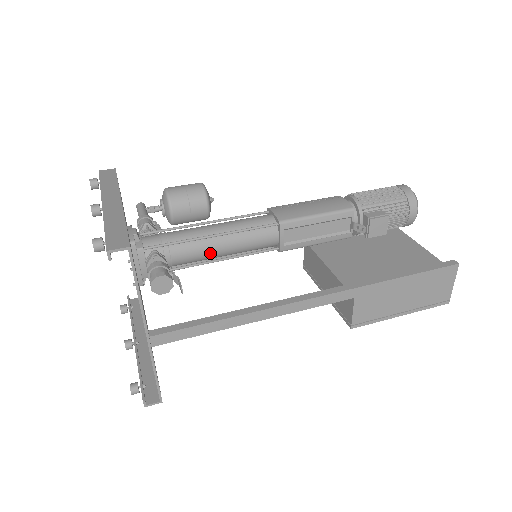
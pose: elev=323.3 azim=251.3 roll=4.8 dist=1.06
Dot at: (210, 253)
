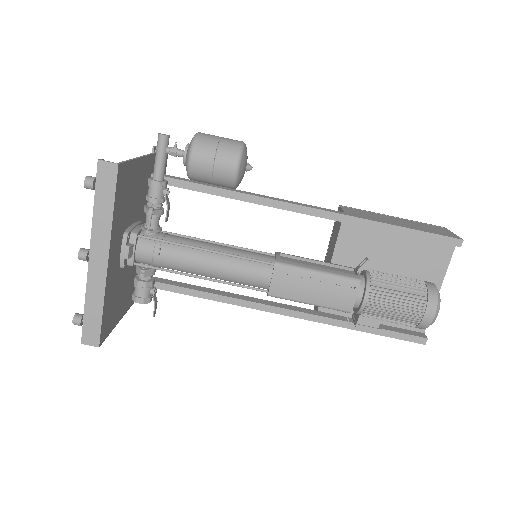
Dot at: occluded
